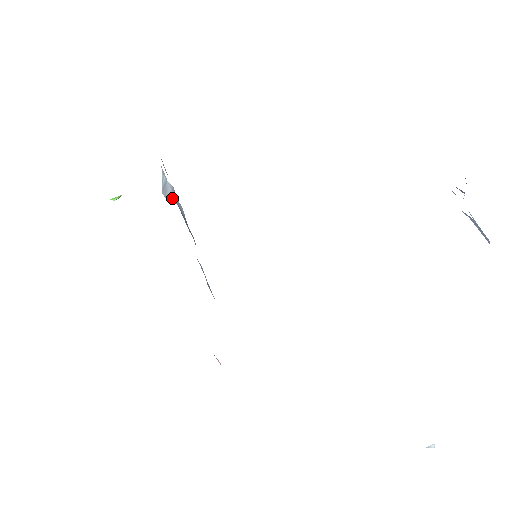
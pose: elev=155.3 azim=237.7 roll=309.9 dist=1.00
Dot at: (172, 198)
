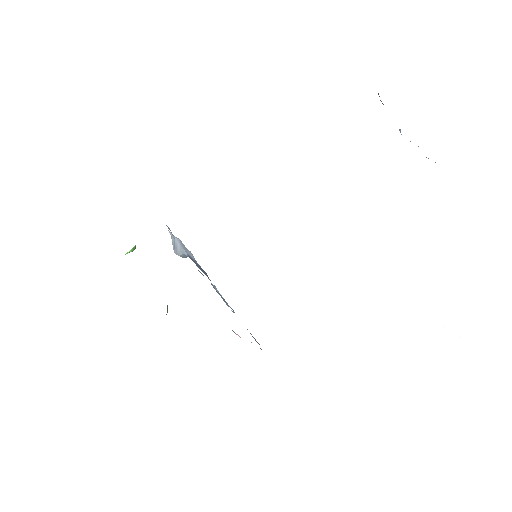
Dot at: (182, 251)
